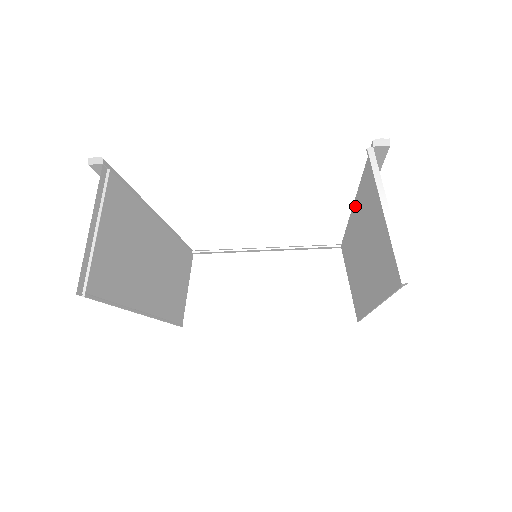
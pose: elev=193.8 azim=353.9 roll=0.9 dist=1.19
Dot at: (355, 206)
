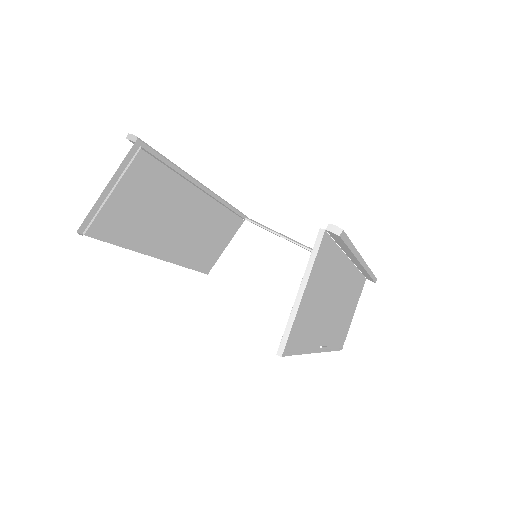
Dot at: (345, 259)
